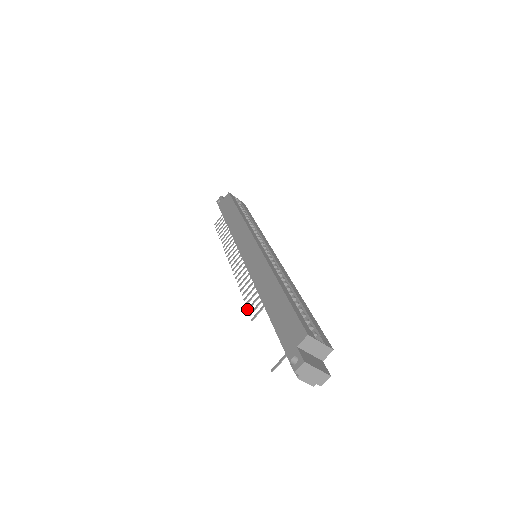
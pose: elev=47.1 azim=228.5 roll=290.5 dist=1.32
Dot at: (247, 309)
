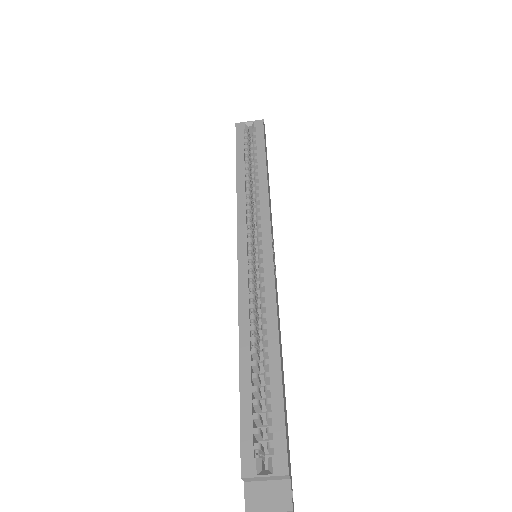
Dot at: occluded
